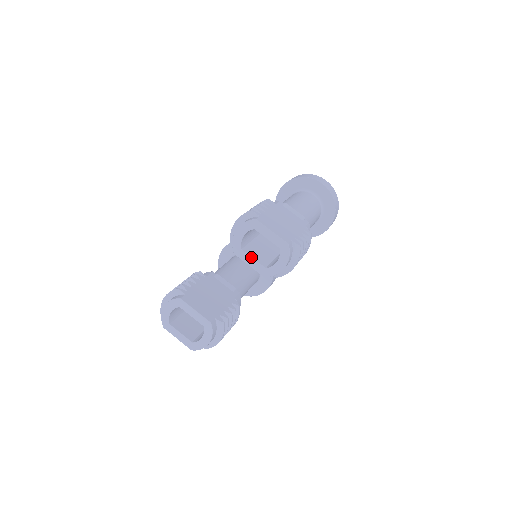
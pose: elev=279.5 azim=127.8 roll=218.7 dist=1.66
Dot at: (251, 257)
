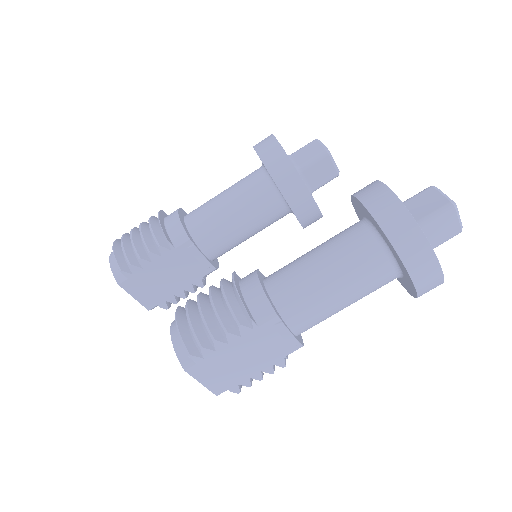
Dot at: occluded
